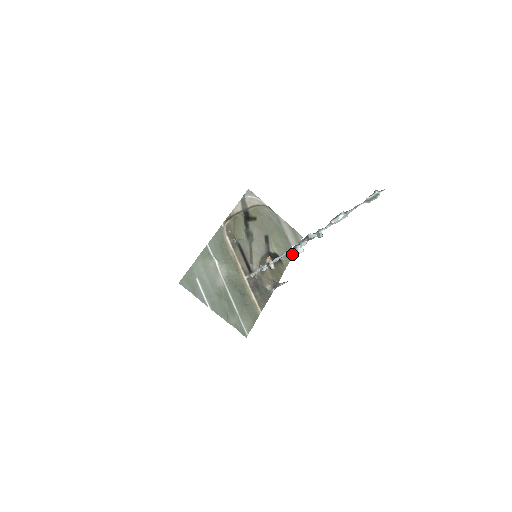
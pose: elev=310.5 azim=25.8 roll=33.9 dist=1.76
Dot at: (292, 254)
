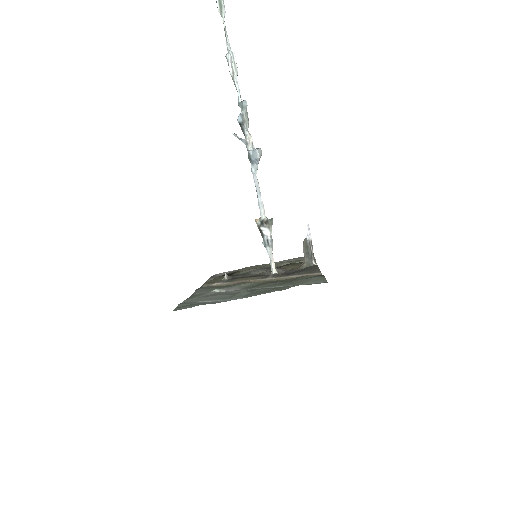
Dot at: occluded
